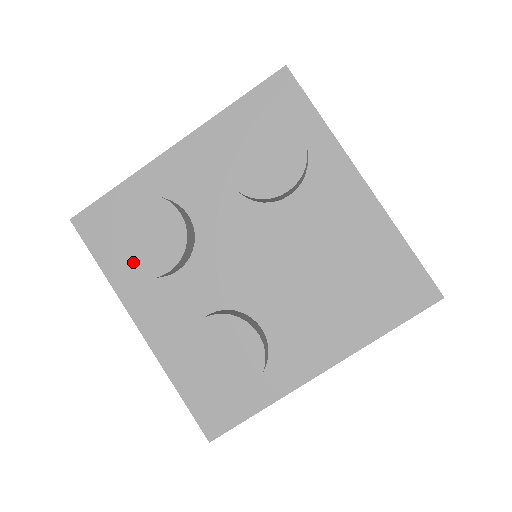
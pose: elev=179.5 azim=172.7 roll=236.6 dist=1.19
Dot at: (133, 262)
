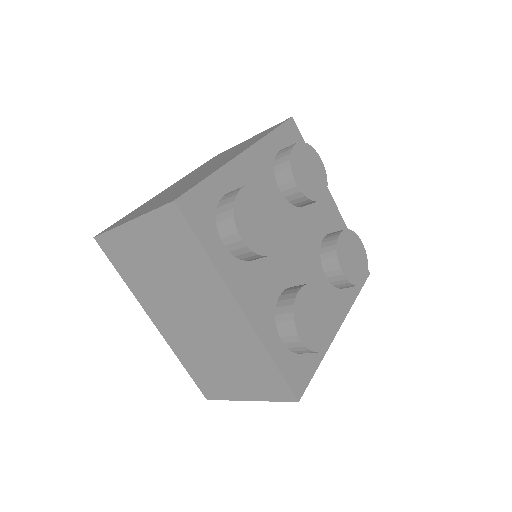
Dot at: (255, 241)
